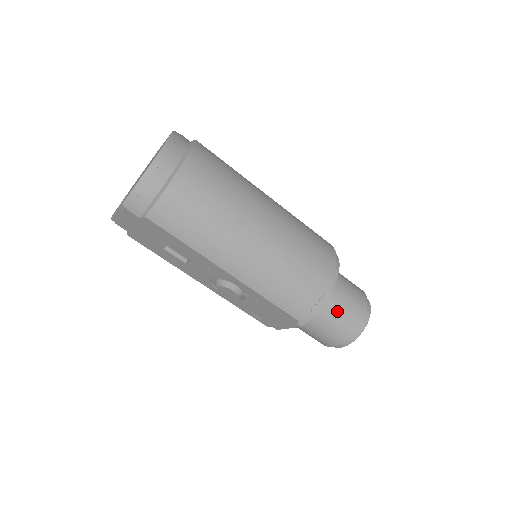
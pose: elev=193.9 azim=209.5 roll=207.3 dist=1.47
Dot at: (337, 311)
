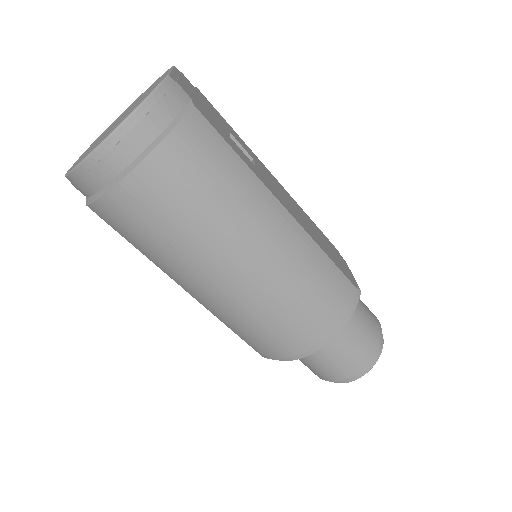
Dot at: (318, 361)
